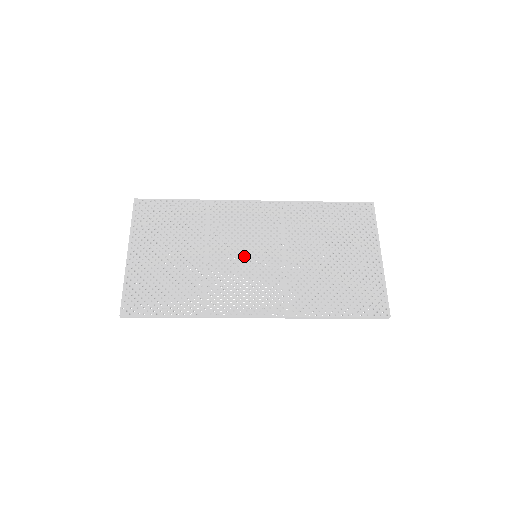
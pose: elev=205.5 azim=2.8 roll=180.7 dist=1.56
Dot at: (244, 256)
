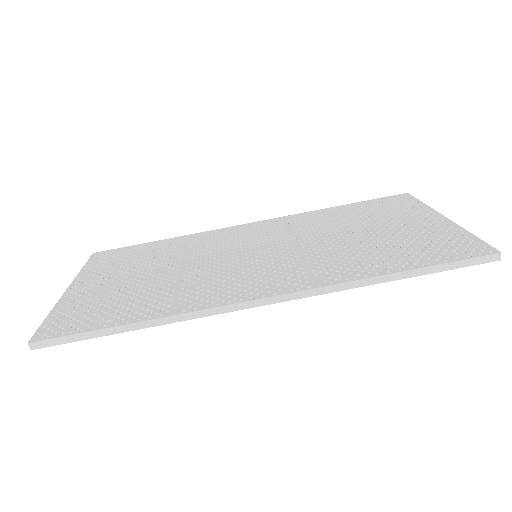
Dot at: (237, 257)
